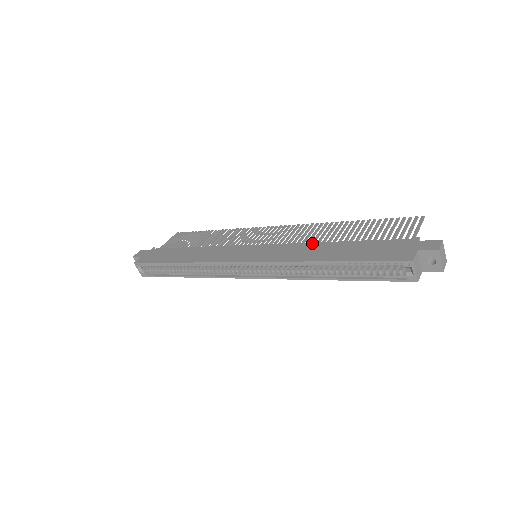
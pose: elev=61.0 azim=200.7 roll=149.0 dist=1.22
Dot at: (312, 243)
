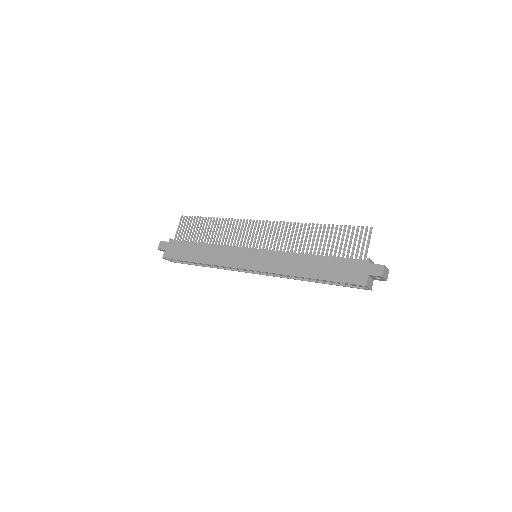
Dot at: (296, 254)
